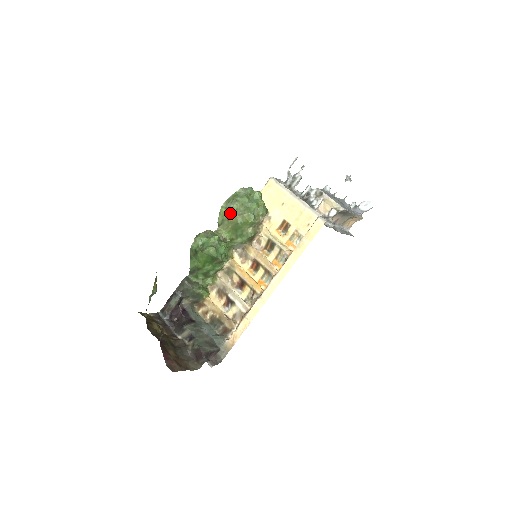
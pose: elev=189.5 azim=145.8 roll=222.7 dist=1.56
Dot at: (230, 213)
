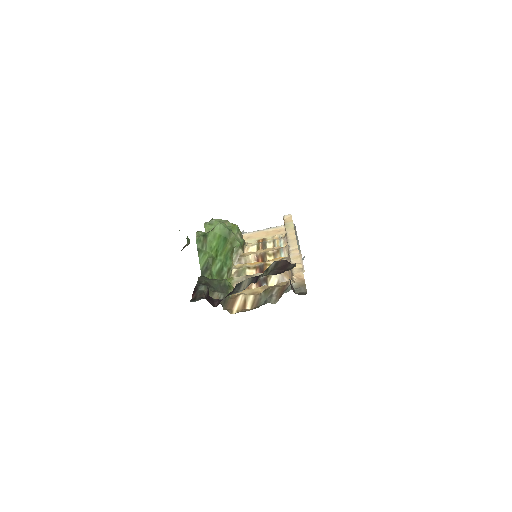
Dot at: occluded
